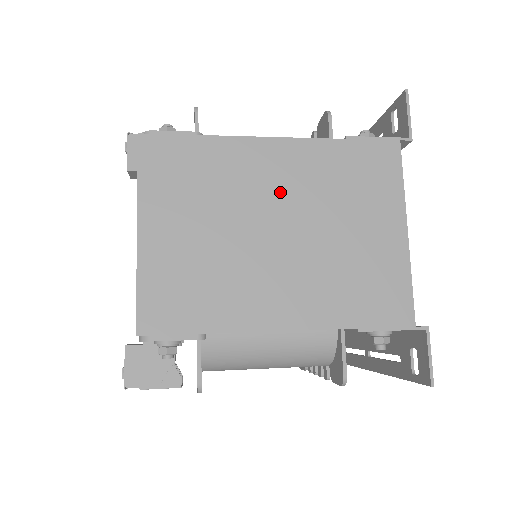
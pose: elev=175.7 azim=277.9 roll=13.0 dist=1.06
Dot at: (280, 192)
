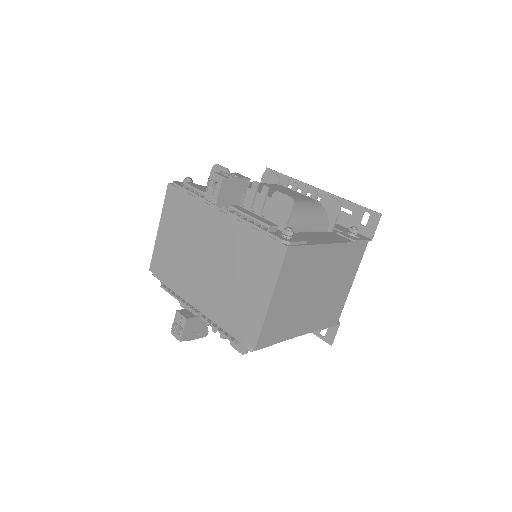
Dot at: (324, 272)
